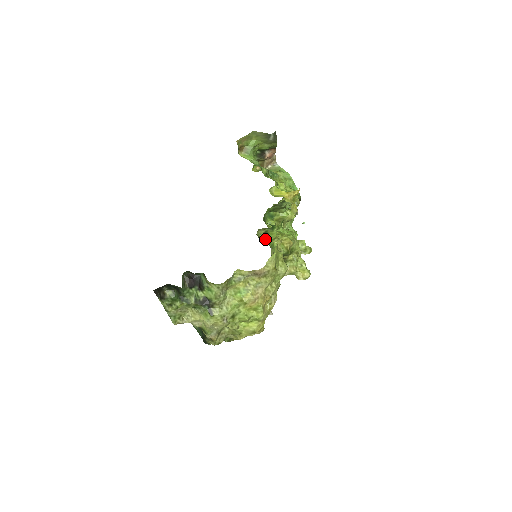
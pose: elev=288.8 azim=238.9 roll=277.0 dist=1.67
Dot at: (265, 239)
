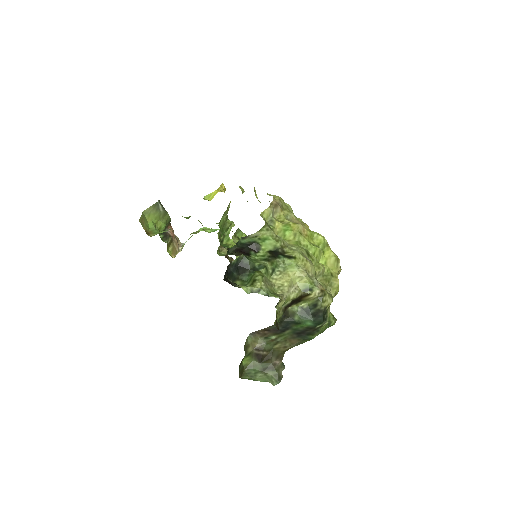
Dot at: occluded
